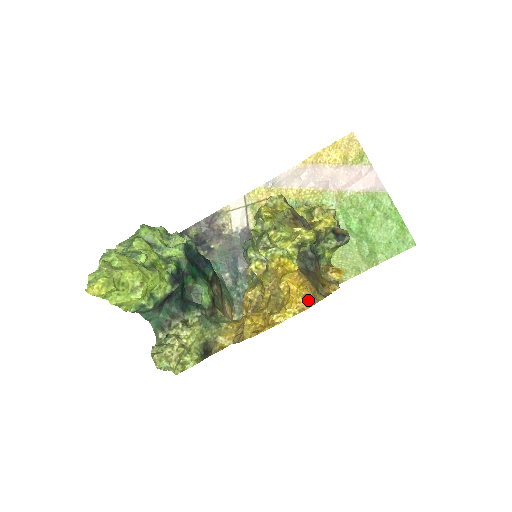
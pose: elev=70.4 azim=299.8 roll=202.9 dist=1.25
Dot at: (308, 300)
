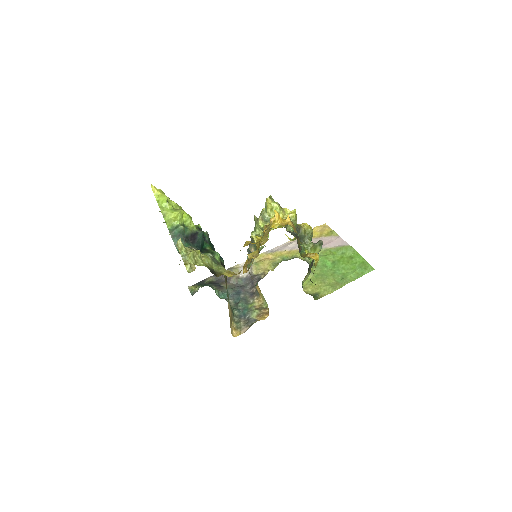
Dot at: (290, 225)
